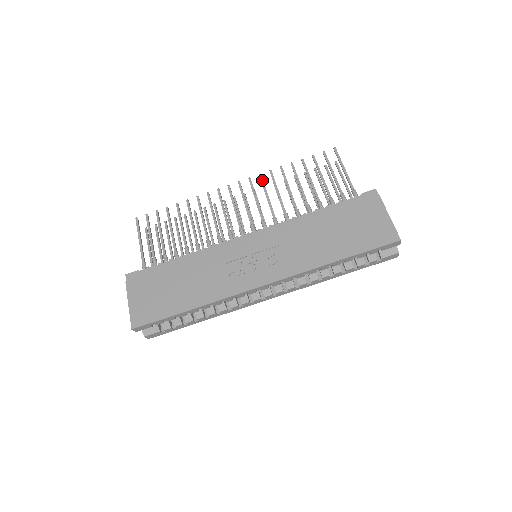
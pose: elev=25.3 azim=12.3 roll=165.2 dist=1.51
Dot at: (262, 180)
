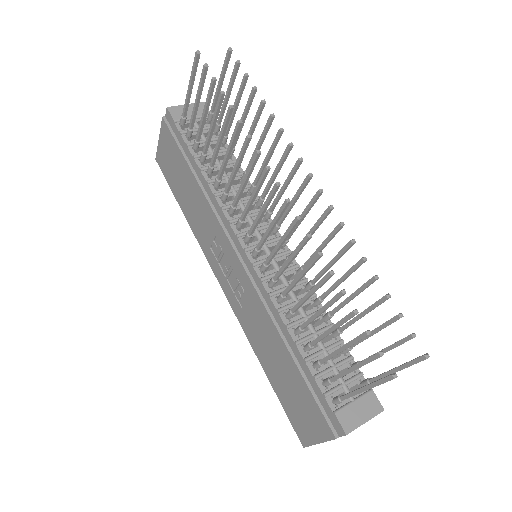
Dot at: (302, 244)
